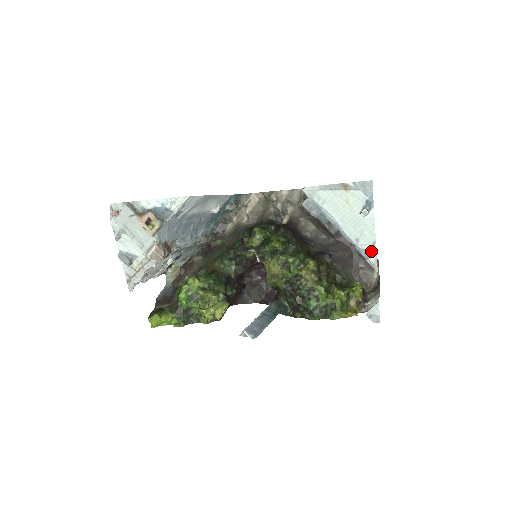
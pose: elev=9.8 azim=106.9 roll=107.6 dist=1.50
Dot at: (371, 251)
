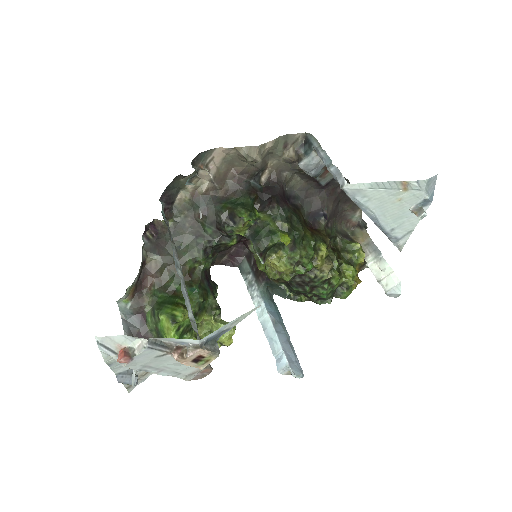
Dot at: (403, 237)
